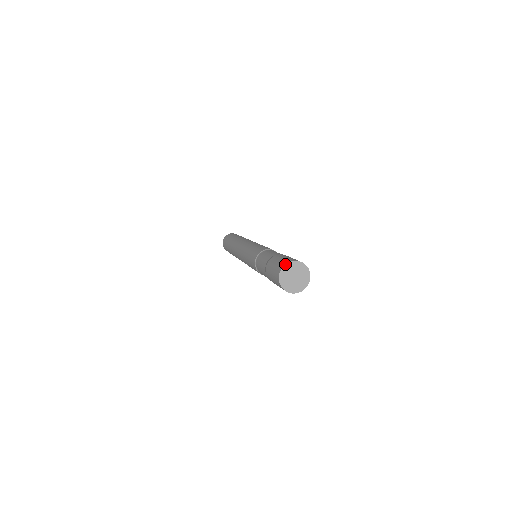
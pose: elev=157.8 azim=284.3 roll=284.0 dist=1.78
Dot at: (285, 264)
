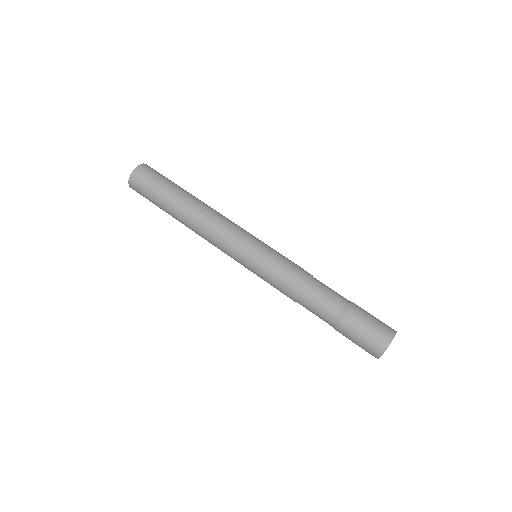
Dot at: occluded
